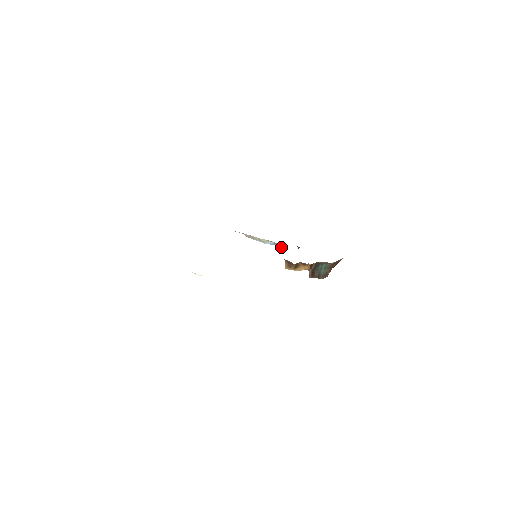
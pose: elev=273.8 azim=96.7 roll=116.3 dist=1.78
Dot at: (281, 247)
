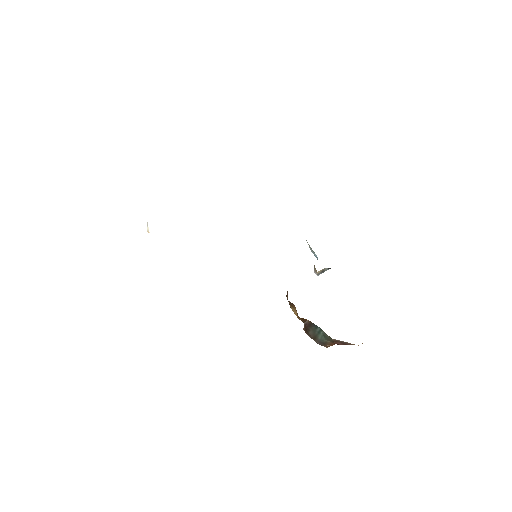
Dot at: (315, 268)
